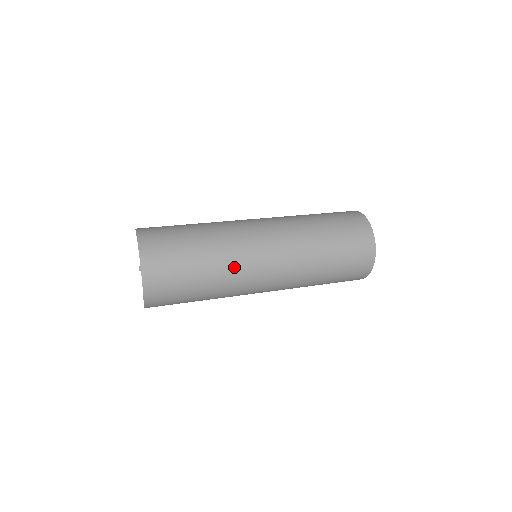
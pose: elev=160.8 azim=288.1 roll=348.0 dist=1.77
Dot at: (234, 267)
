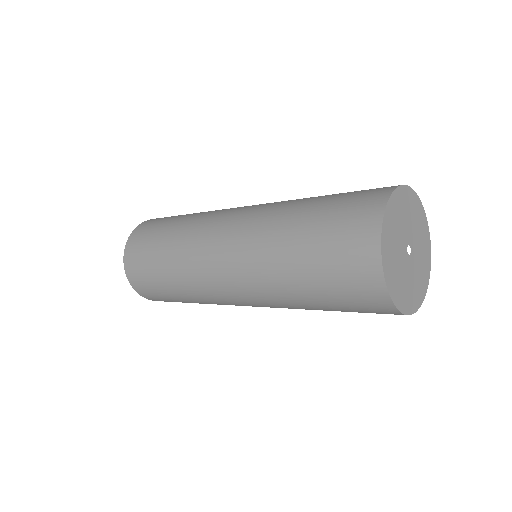
Dot at: (189, 262)
